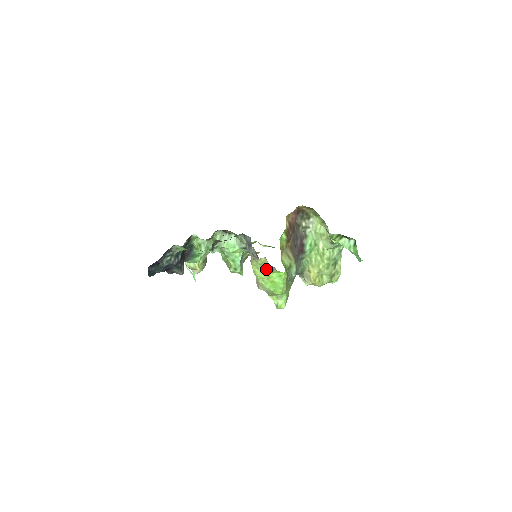
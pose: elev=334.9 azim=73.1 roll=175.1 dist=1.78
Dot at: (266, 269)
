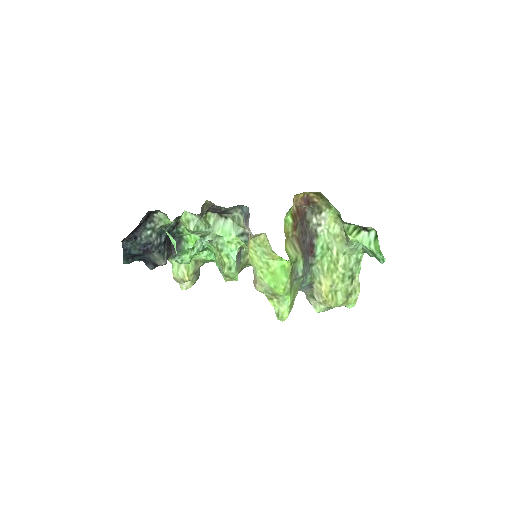
Dot at: (266, 253)
